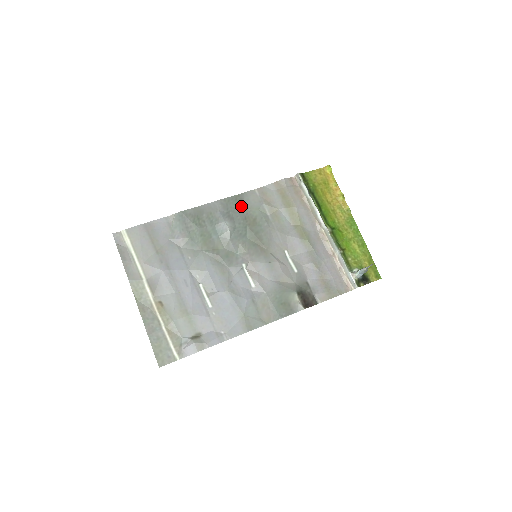
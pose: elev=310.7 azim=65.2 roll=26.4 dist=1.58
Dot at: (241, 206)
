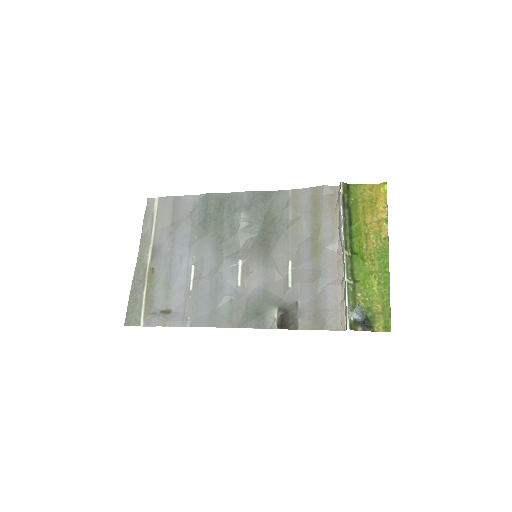
Dot at: (267, 203)
